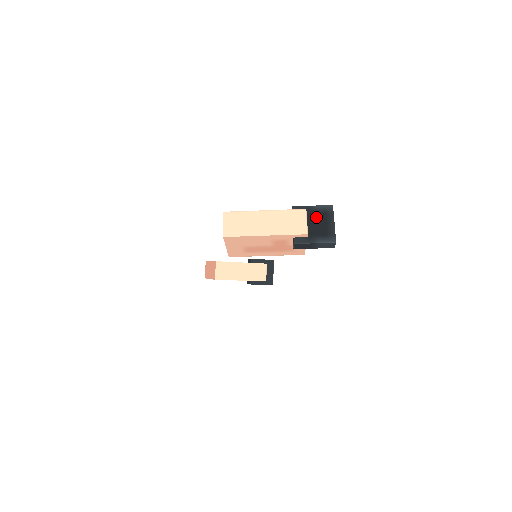
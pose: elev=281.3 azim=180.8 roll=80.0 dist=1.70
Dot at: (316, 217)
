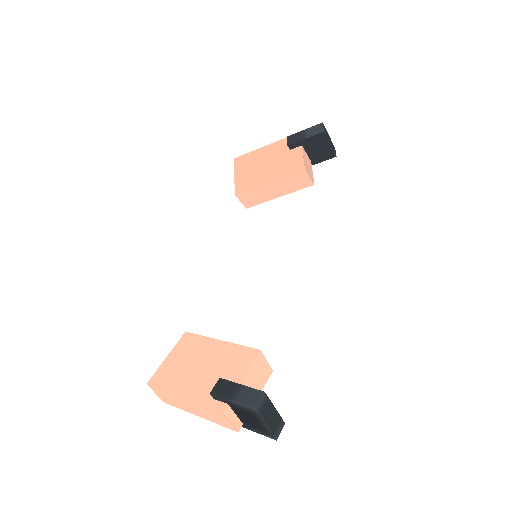
Dot at: (242, 413)
